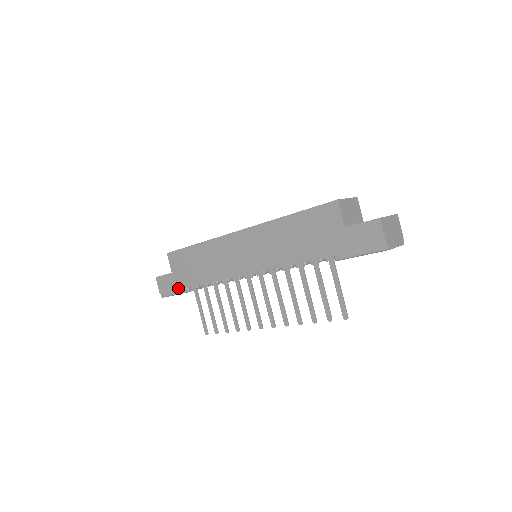
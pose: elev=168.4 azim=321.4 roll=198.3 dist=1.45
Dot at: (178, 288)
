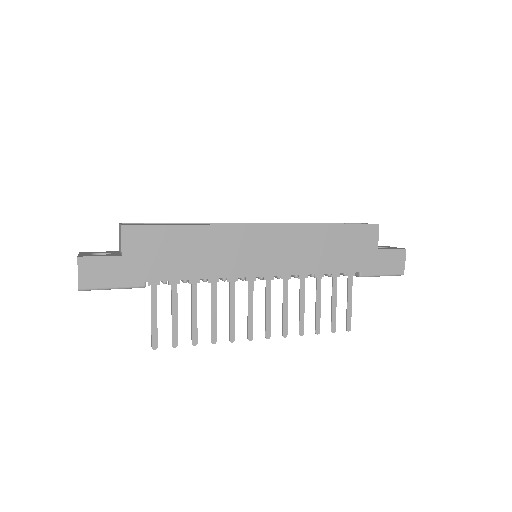
Dot at: (128, 280)
